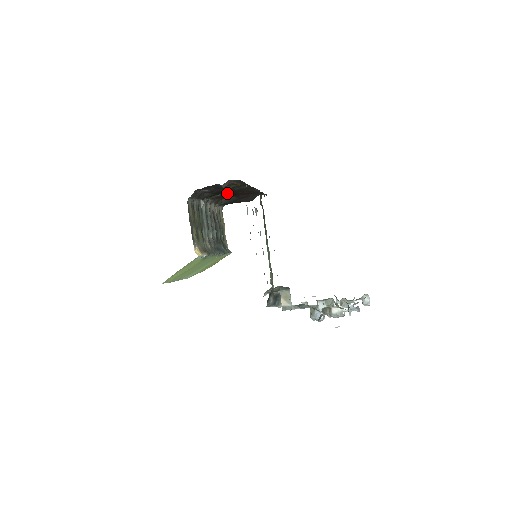
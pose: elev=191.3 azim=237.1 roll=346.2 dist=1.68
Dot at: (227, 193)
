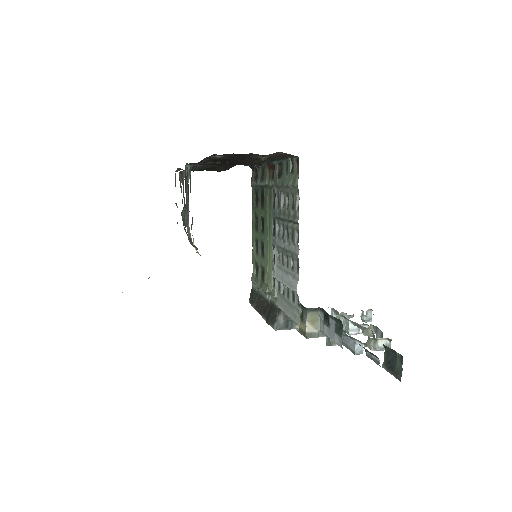
Dot at: (224, 161)
